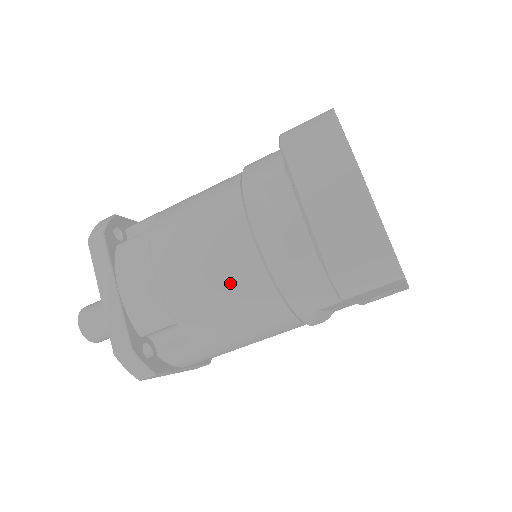
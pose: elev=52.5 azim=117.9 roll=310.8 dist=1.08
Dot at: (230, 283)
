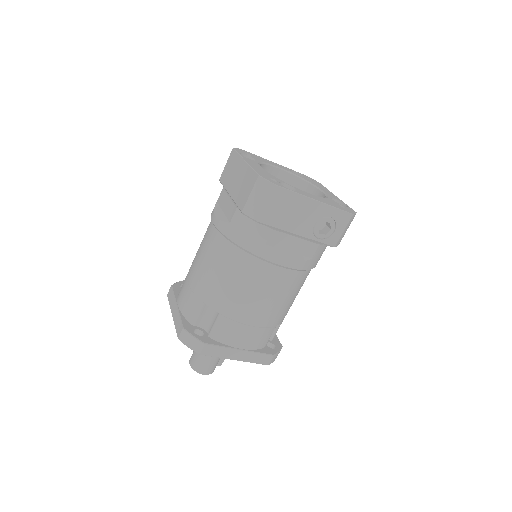
Dot at: (214, 258)
